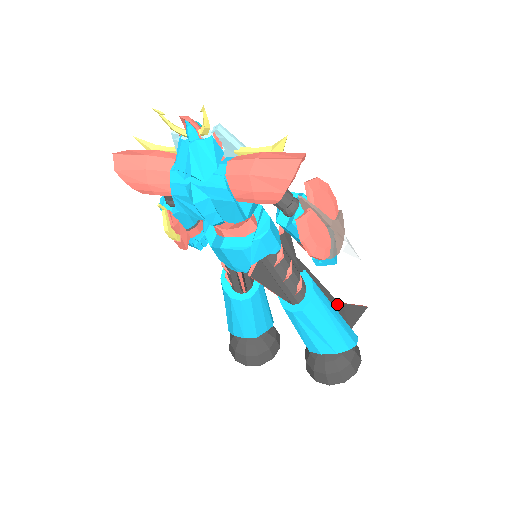
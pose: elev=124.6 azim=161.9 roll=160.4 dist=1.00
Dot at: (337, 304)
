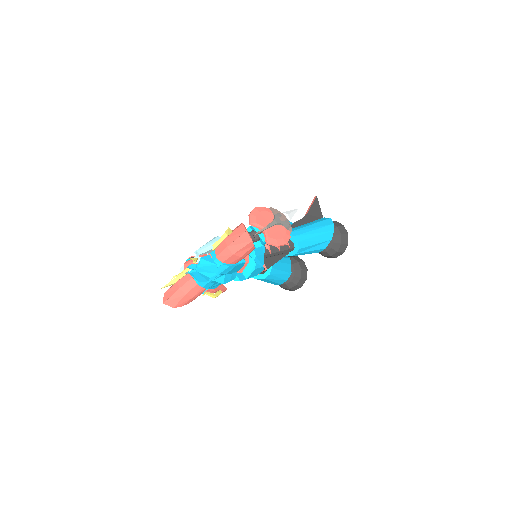
Dot at: (305, 219)
